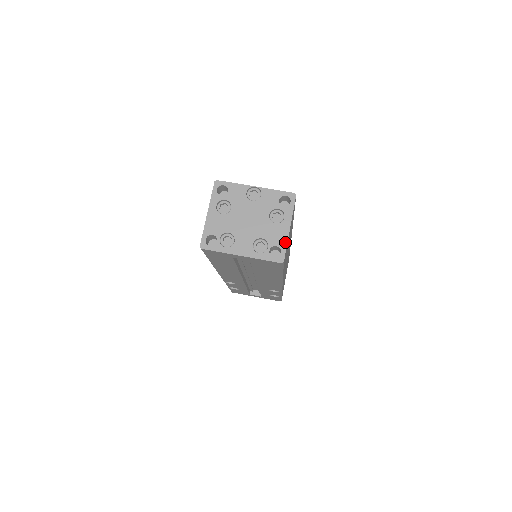
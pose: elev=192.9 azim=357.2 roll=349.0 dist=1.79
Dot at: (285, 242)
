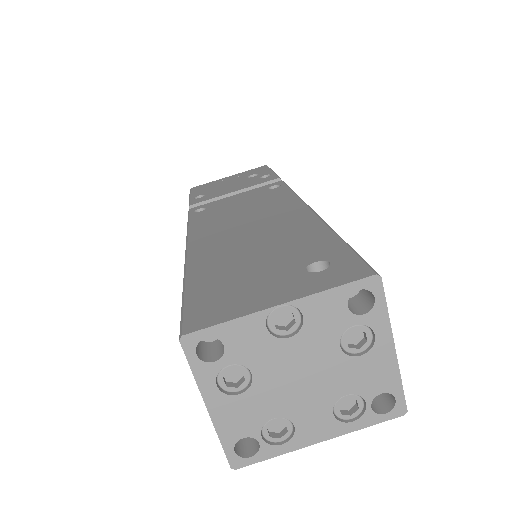
Dot at: (396, 379)
